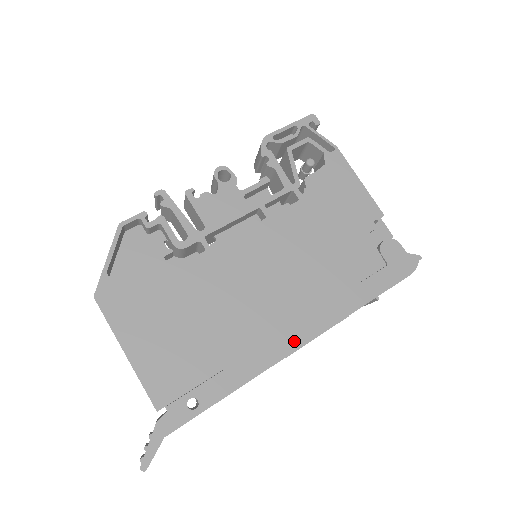
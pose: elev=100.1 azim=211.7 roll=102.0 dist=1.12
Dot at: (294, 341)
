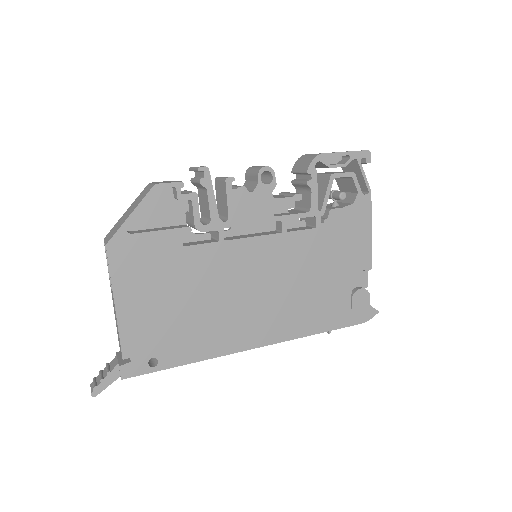
Dot at: (252, 342)
